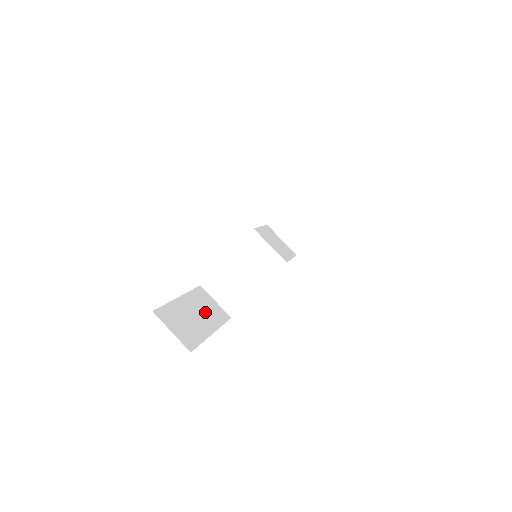
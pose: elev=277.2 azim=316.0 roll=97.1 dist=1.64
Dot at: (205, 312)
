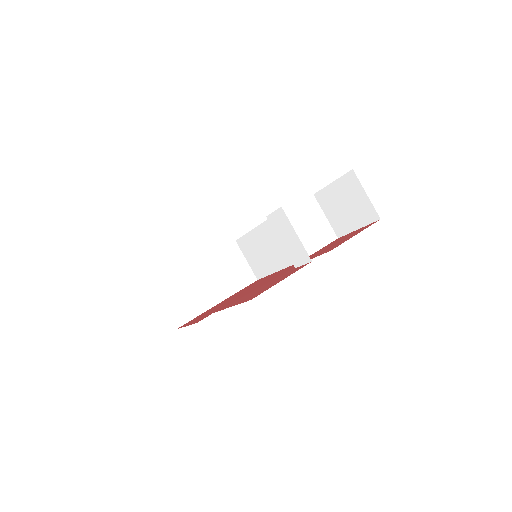
Dot at: (222, 277)
